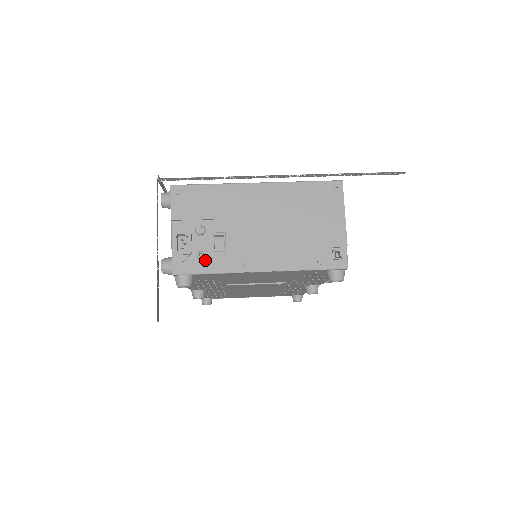
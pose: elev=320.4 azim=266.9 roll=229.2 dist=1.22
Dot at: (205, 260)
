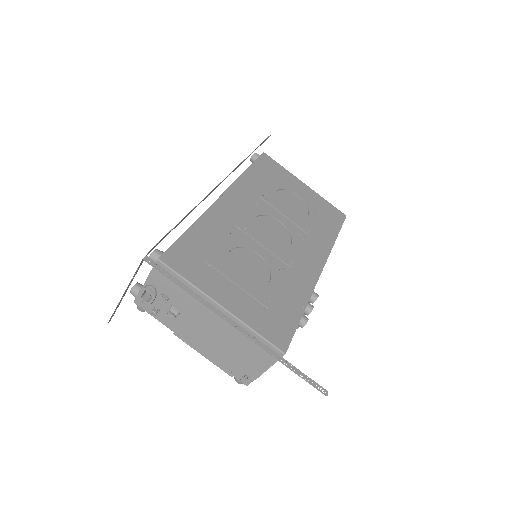
Dot at: (158, 313)
